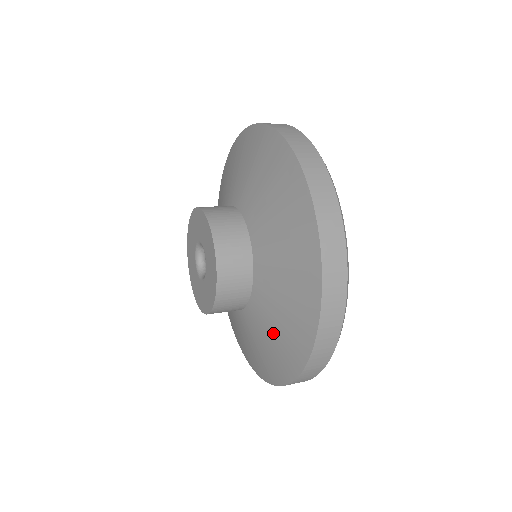
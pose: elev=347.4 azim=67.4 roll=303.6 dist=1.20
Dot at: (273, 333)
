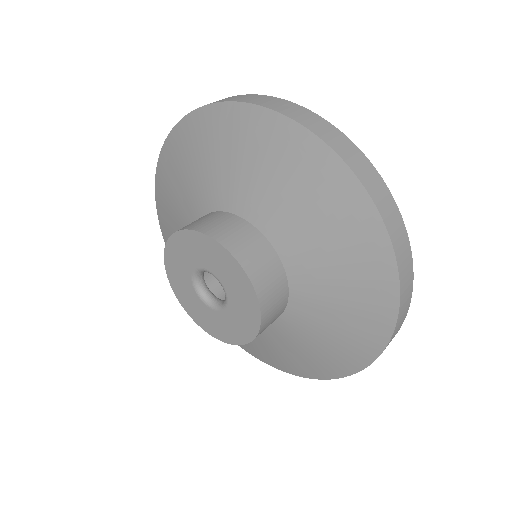
Dot at: (339, 300)
